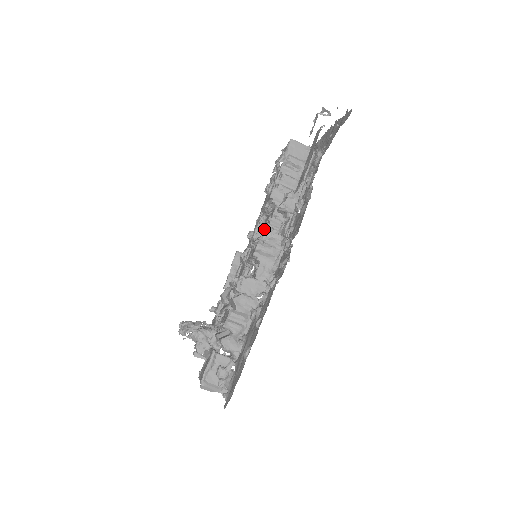
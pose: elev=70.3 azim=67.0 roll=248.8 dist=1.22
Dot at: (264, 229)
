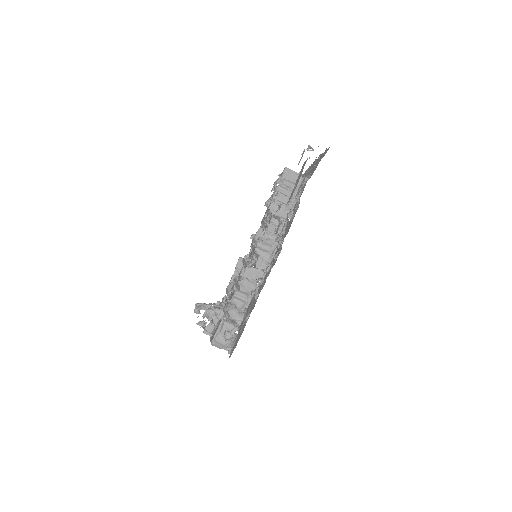
Dot at: (263, 232)
